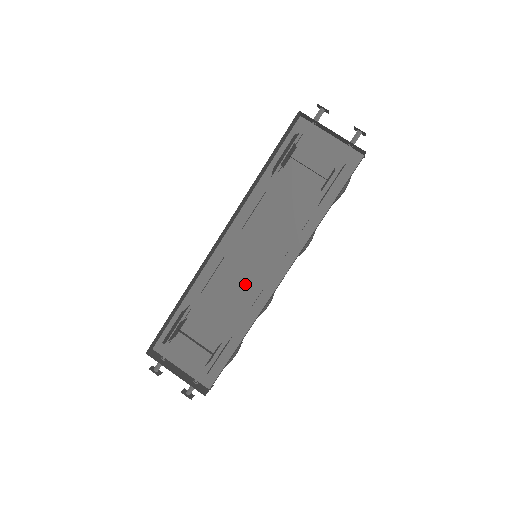
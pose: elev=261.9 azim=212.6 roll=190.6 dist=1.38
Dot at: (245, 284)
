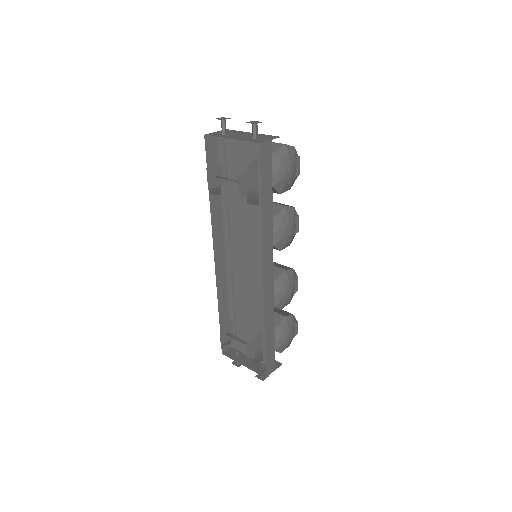
Dot at: (254, 284)
